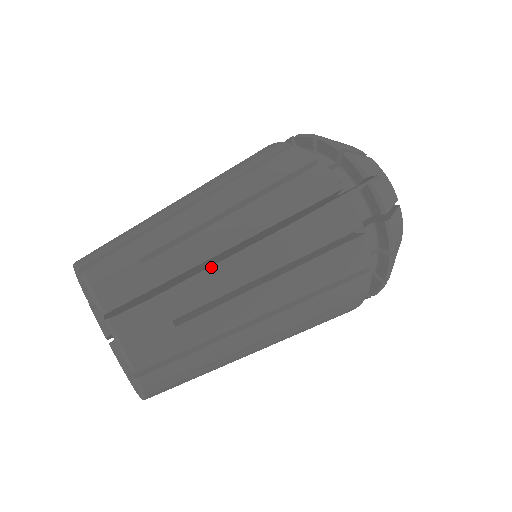
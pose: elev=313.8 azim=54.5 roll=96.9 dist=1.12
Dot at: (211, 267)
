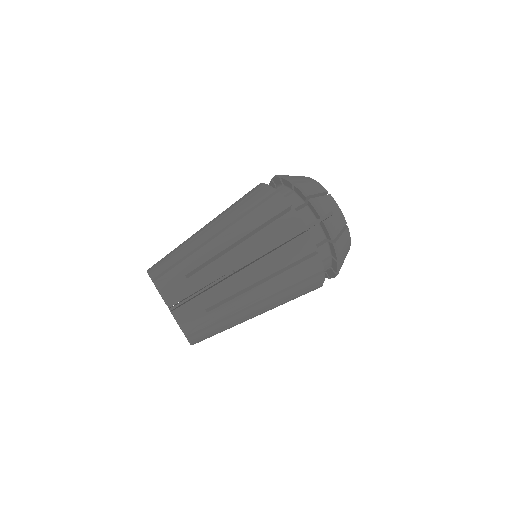
Dot at: (226, 279)
